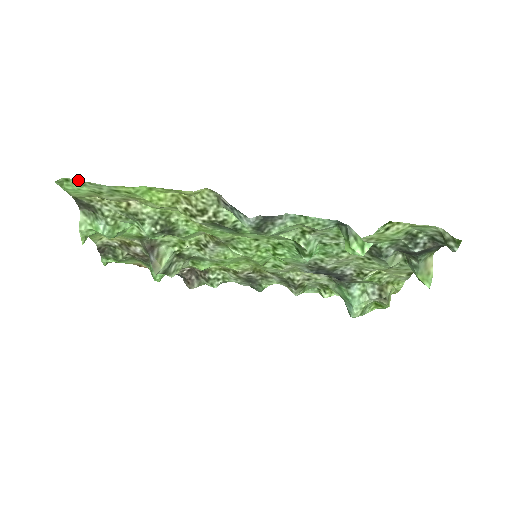
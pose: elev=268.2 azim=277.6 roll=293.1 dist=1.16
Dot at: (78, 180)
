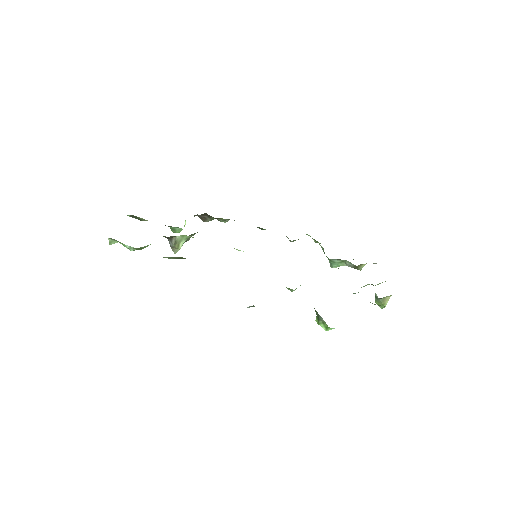
Dot at: occluded
